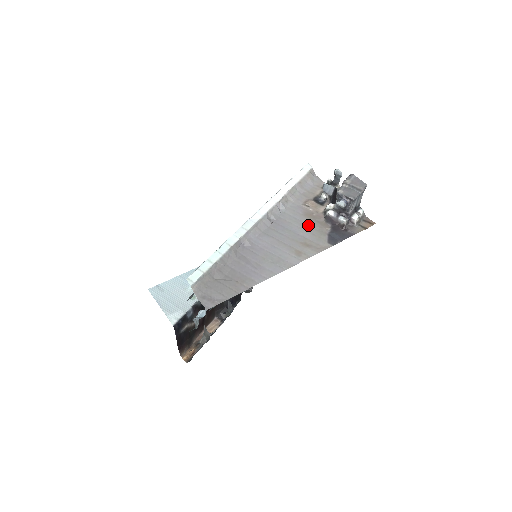
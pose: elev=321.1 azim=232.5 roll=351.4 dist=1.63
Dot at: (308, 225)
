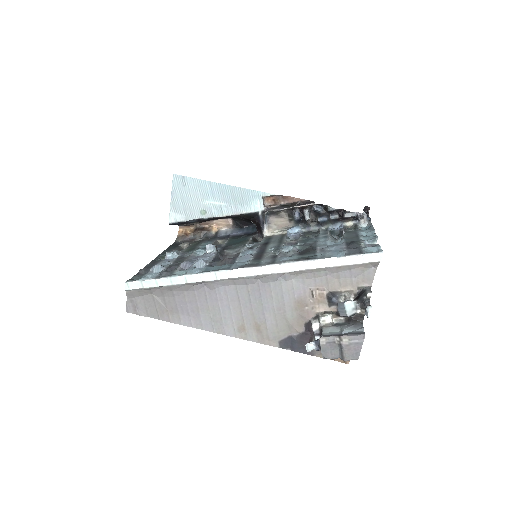
Dot at: (285, 313)
